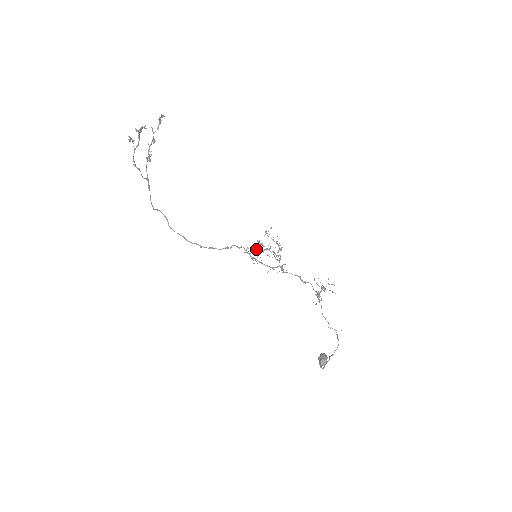
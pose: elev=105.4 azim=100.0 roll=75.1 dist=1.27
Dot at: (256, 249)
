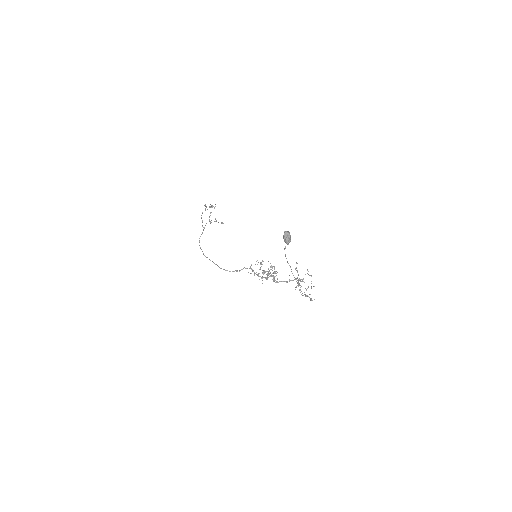
Dot at: occluded
